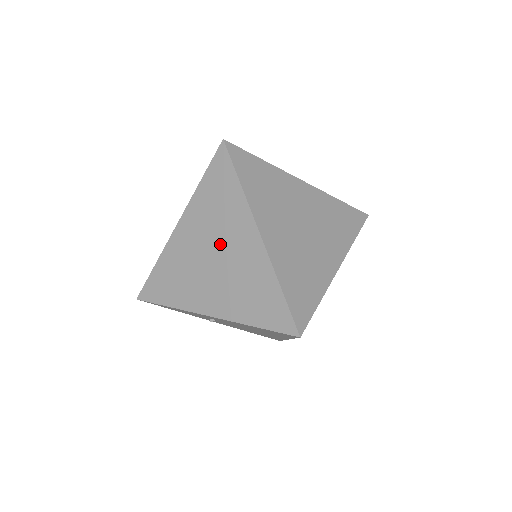
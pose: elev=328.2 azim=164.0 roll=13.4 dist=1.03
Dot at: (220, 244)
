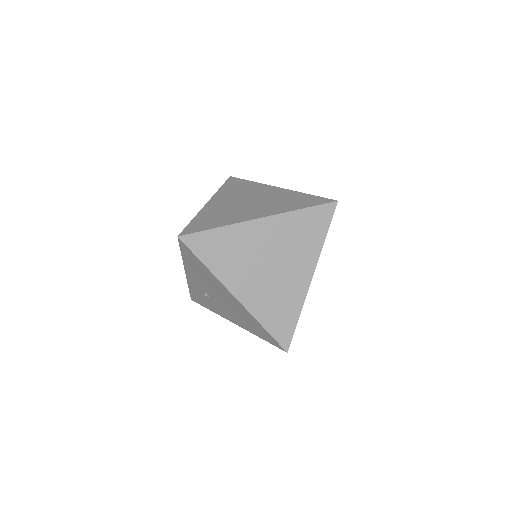
Dot at: occluded
